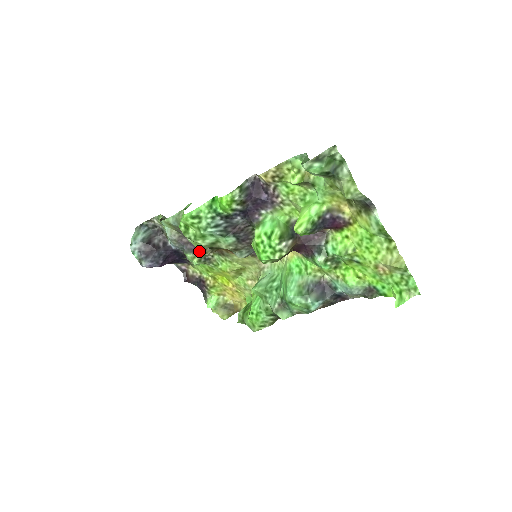
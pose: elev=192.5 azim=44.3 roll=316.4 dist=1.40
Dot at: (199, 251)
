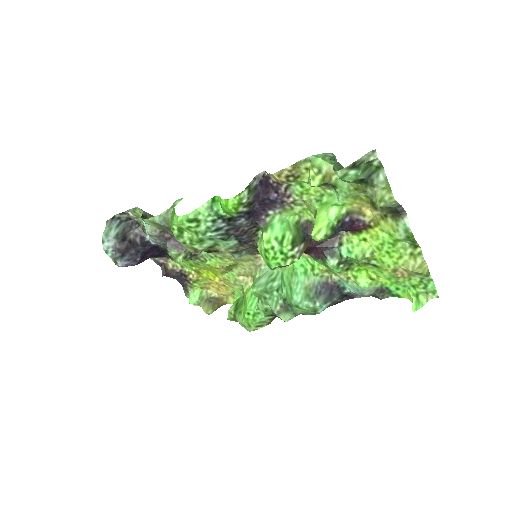
Dot at: occluded
